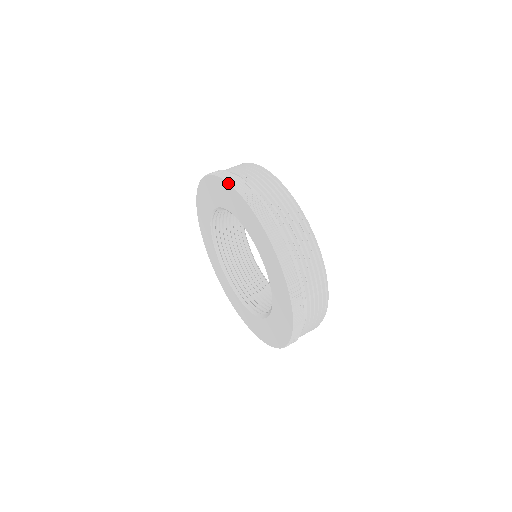
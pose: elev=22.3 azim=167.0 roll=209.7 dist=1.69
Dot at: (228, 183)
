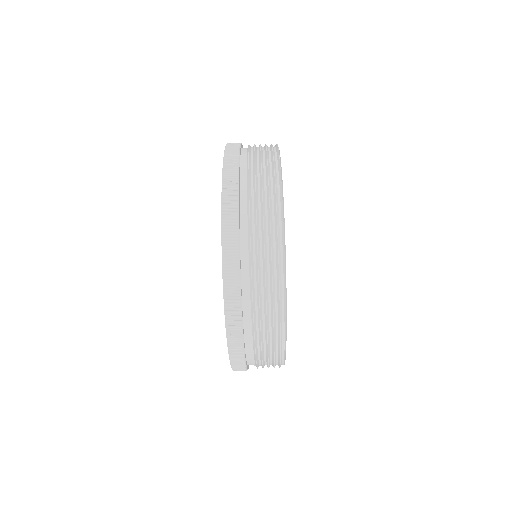
Dot at: (224, 153)
